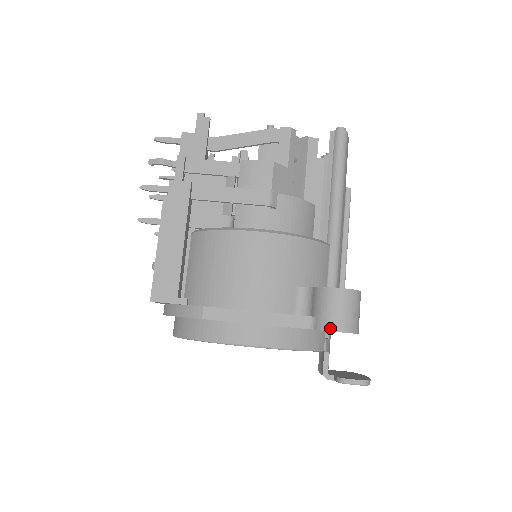
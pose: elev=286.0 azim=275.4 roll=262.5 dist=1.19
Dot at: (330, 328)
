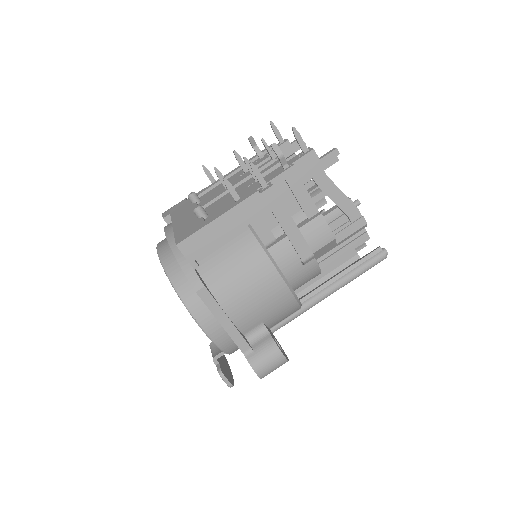
Dot at: (255, 368)
